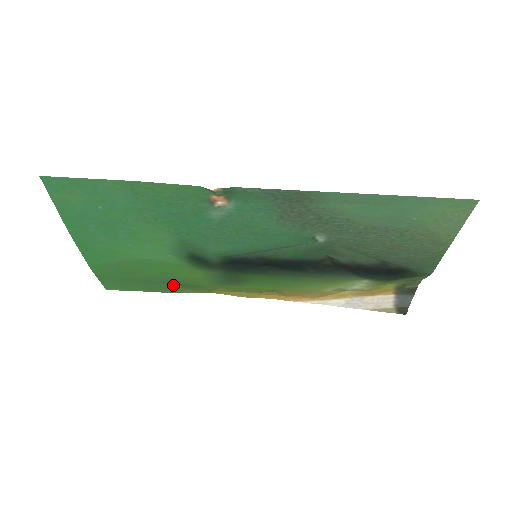
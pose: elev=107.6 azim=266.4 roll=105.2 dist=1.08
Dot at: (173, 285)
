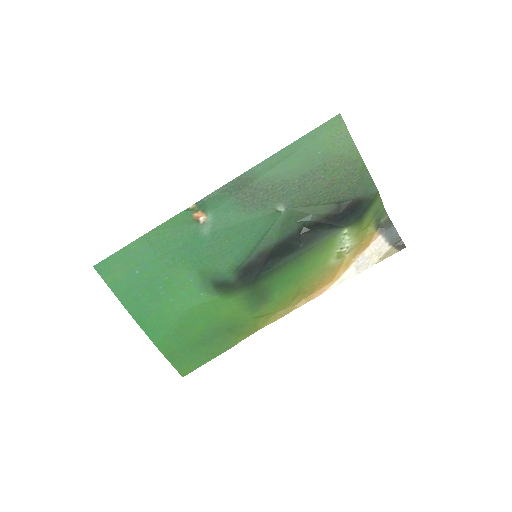
Dot at: (225, 335)
